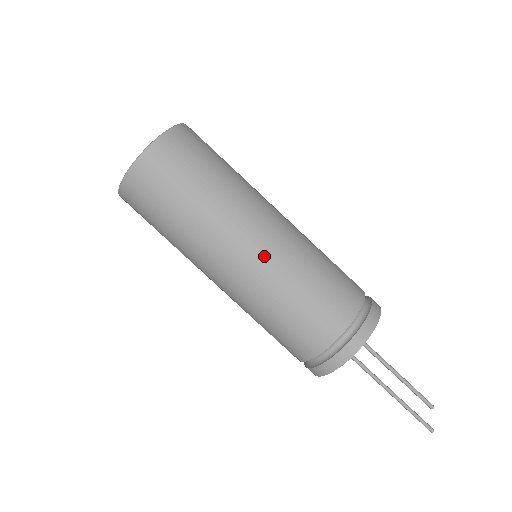
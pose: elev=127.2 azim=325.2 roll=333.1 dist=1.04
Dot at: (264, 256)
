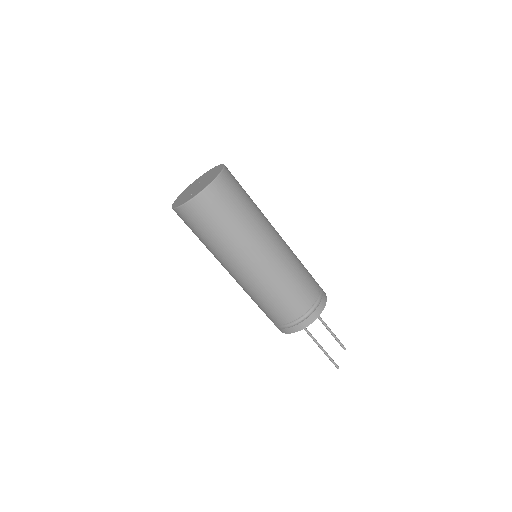
Dot at: (278, 254)
